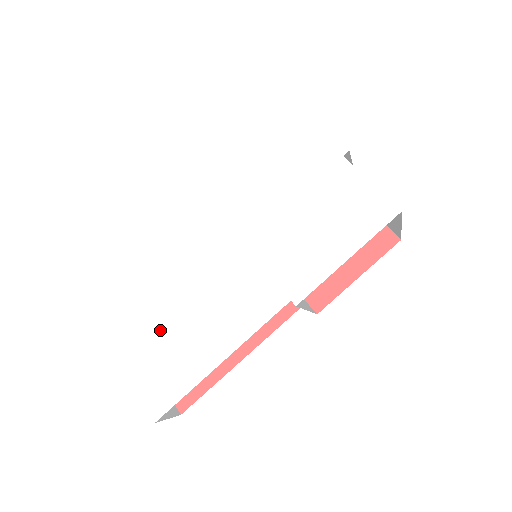
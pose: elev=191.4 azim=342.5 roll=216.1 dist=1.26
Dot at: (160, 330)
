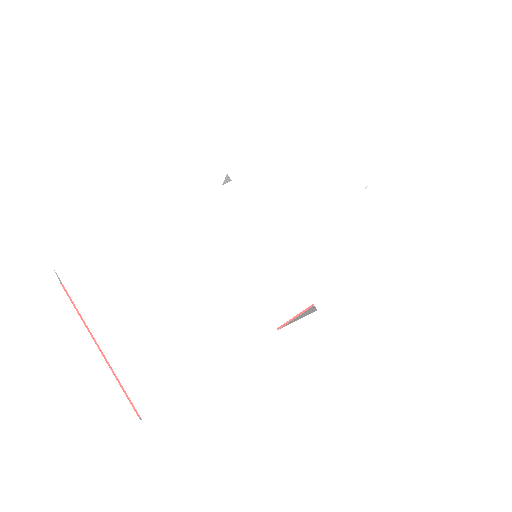
Dot at: (164, 308)
